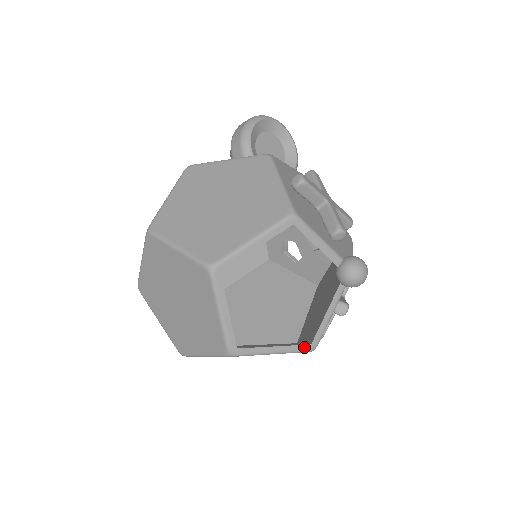
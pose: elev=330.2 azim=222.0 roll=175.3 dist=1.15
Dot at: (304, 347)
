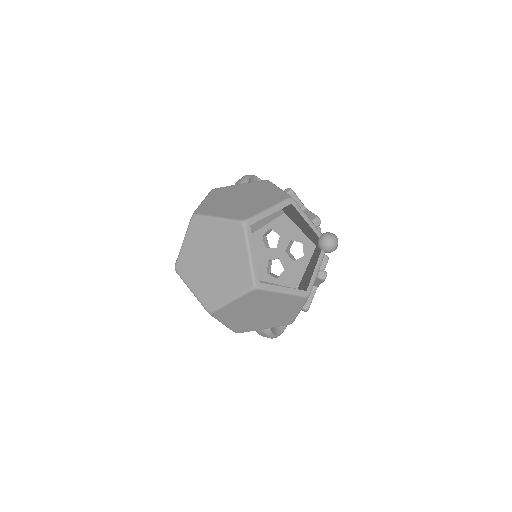
Dot at: (302, 292)
